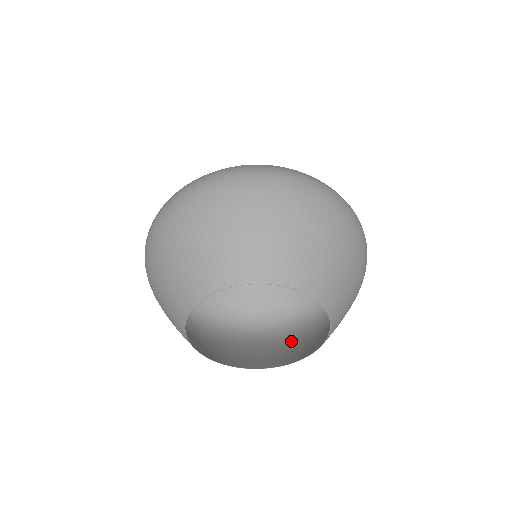
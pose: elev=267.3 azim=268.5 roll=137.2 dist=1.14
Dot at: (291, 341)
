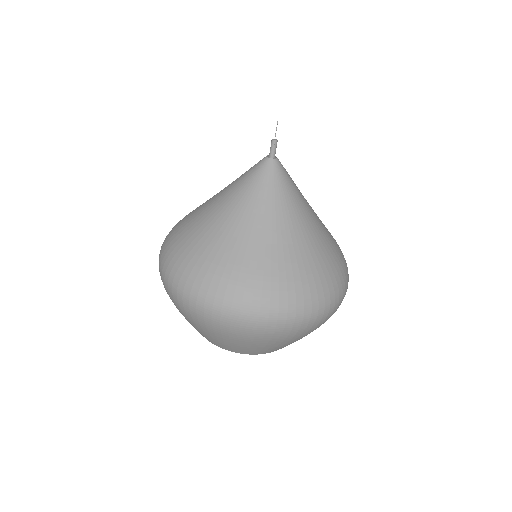
Dot at: occluded
